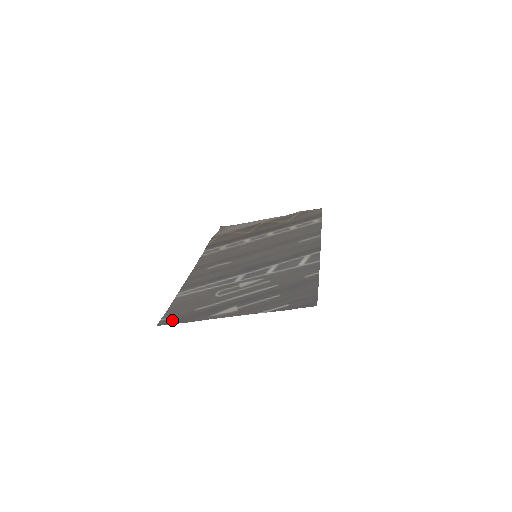
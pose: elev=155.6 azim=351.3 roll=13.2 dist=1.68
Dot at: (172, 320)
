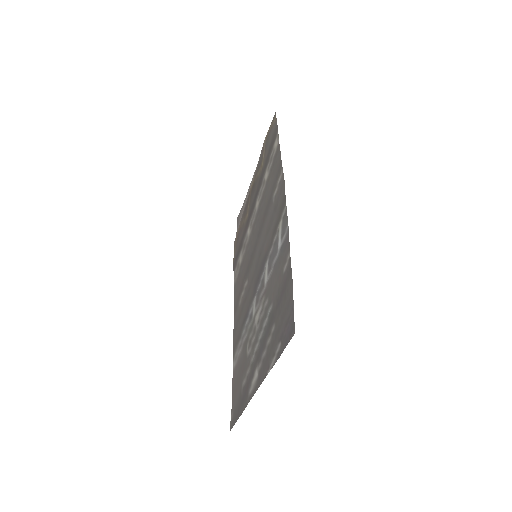
Dot at: (234, 416)
